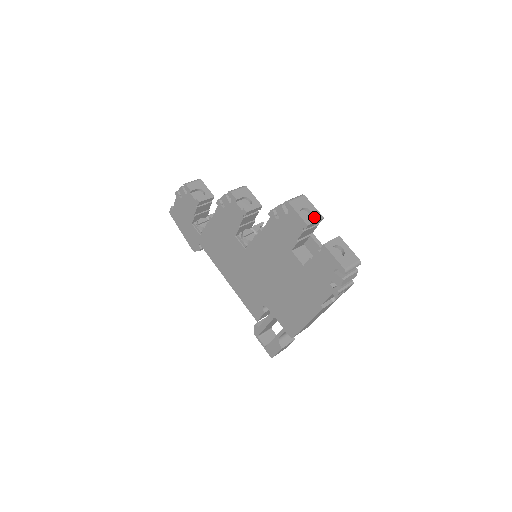
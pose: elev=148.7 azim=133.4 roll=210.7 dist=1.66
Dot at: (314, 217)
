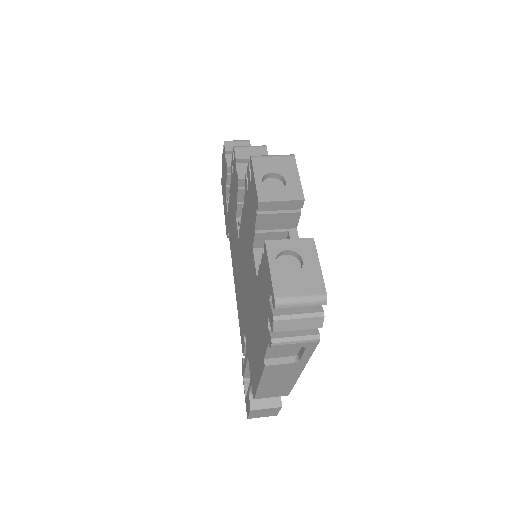
Dot at: (284, 193)
